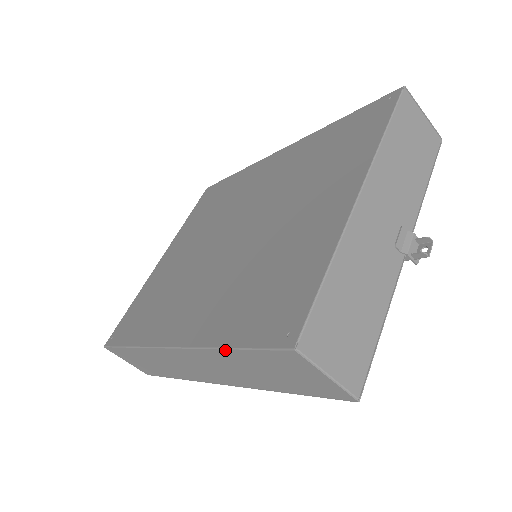
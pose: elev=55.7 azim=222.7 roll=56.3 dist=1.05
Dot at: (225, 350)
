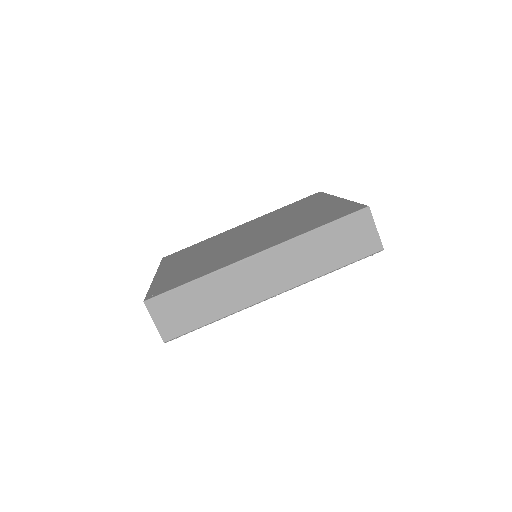
Dot at: (318, 229)
